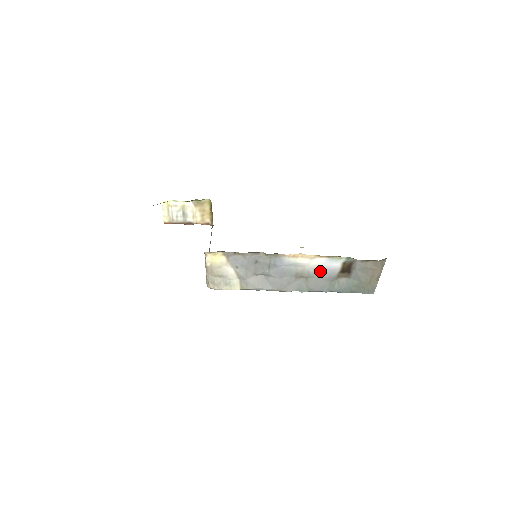
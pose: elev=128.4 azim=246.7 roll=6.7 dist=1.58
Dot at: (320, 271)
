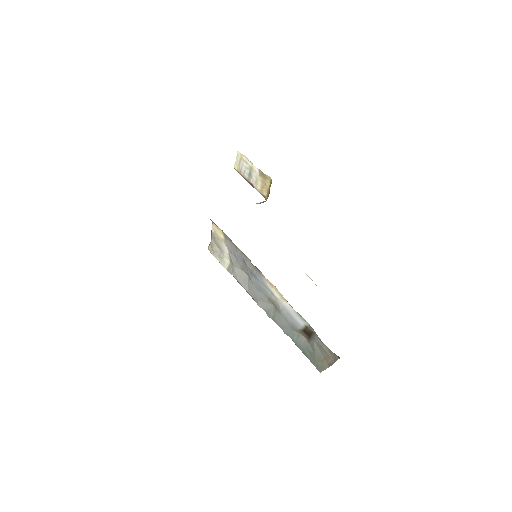
Dot at: (287, 314)
